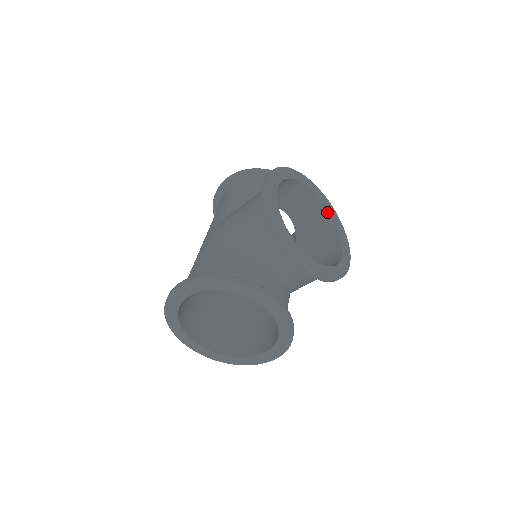
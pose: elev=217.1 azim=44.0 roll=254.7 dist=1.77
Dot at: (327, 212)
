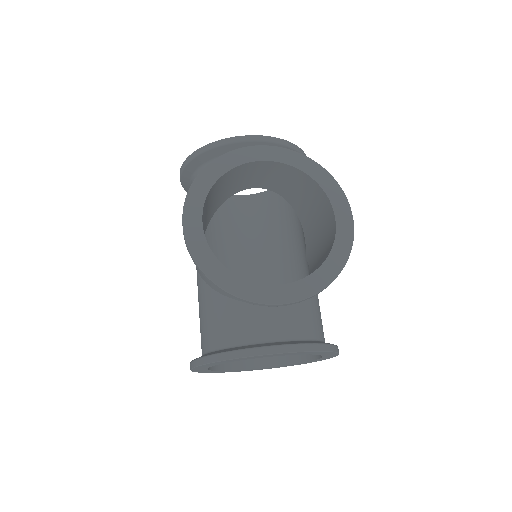
Dot at: (292, 169)
